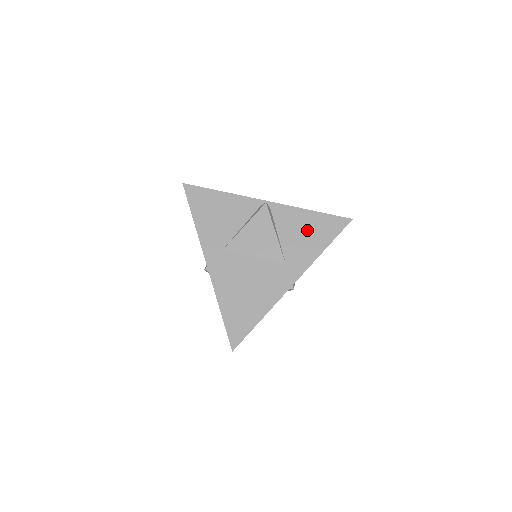
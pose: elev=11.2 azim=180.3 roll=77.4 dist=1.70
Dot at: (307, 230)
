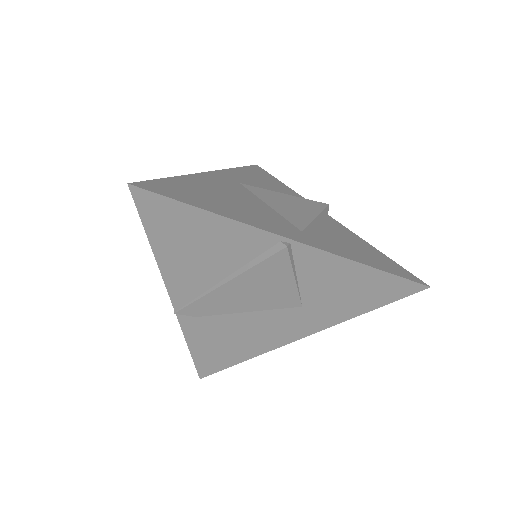
Dot at: (358, 247)
